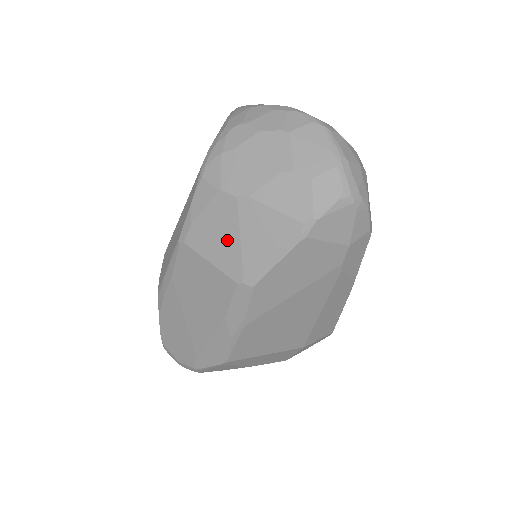
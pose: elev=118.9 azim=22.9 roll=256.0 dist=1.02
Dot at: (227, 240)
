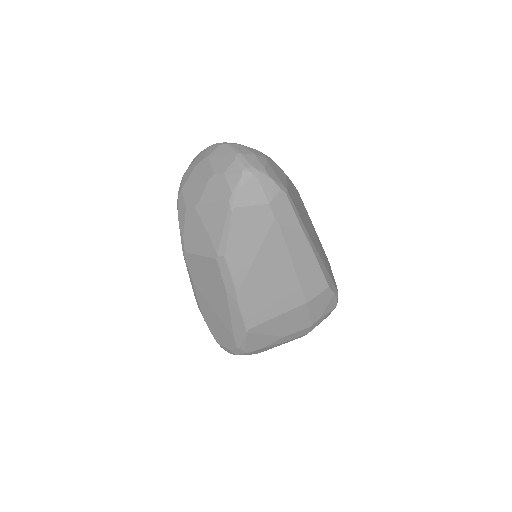
Dot at: (201, 235)
